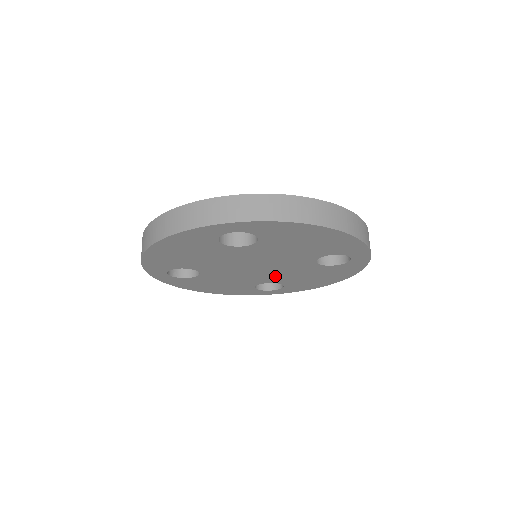
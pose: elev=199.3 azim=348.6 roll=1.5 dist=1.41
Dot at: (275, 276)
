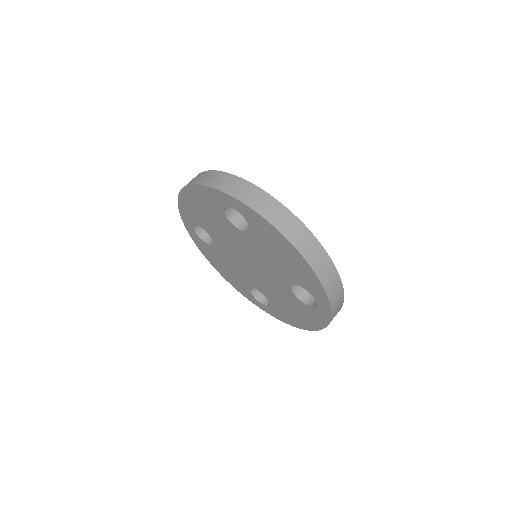
Dot at: (263, 285)
